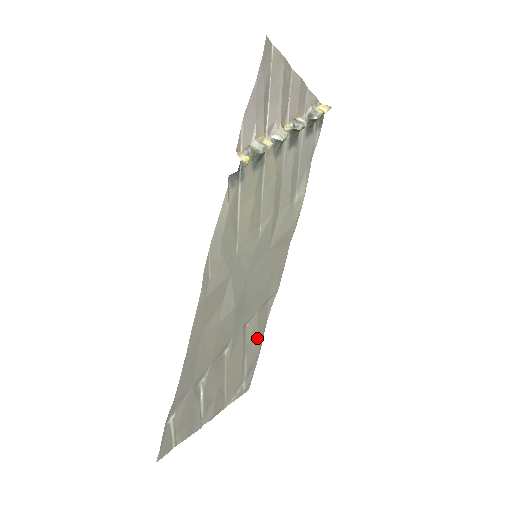
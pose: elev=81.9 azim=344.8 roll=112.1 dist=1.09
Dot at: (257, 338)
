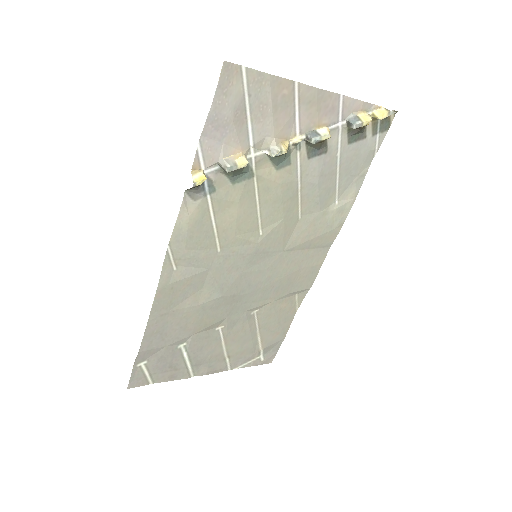
Dot at: (277, 323)
